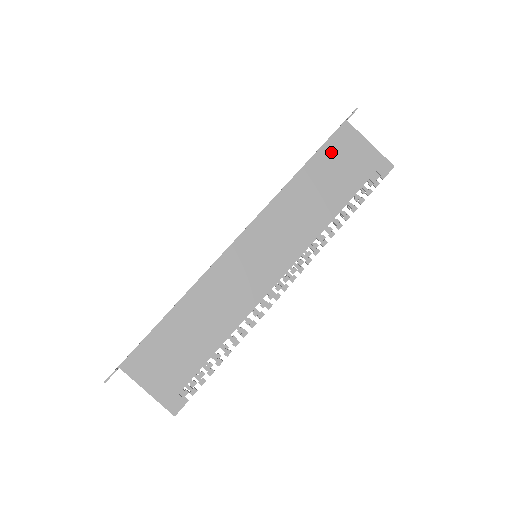
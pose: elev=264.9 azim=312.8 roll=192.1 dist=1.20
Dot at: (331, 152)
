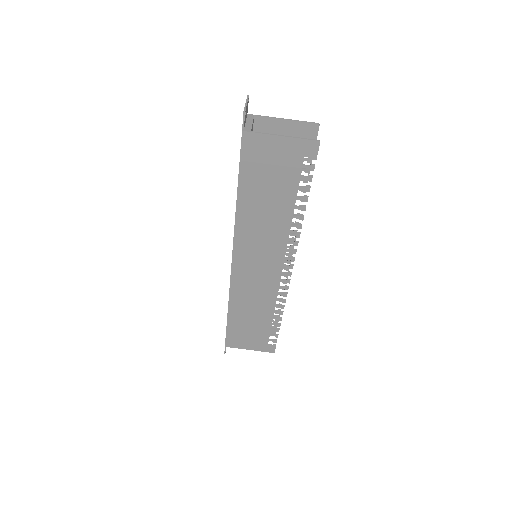
Dot at: (251, 168)
